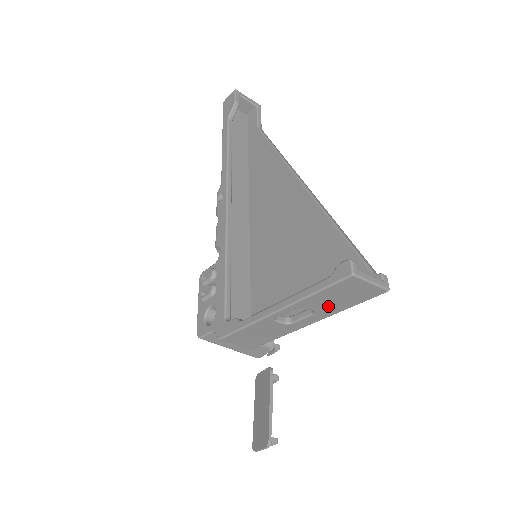
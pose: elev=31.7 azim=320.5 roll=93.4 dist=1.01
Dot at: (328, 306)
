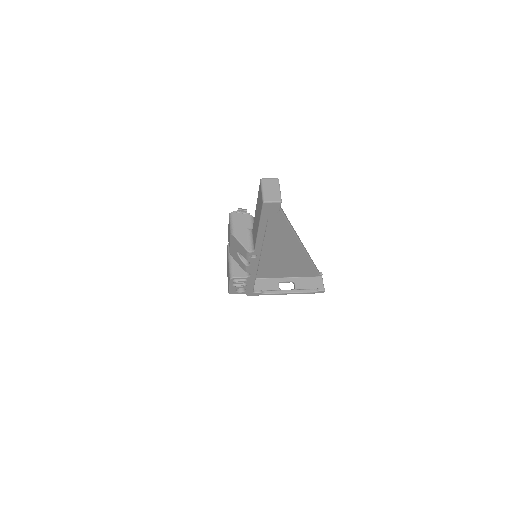
Dot at: (301, 283)
